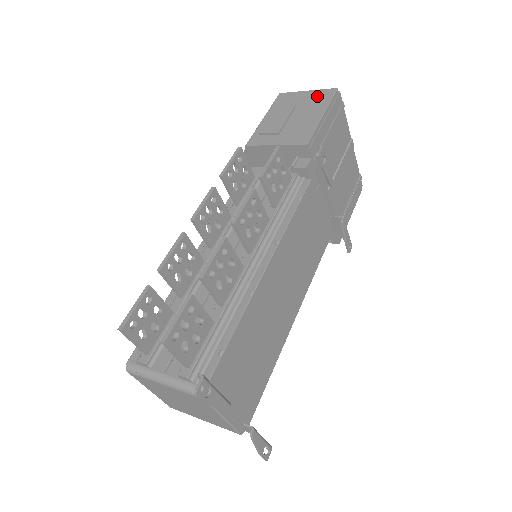
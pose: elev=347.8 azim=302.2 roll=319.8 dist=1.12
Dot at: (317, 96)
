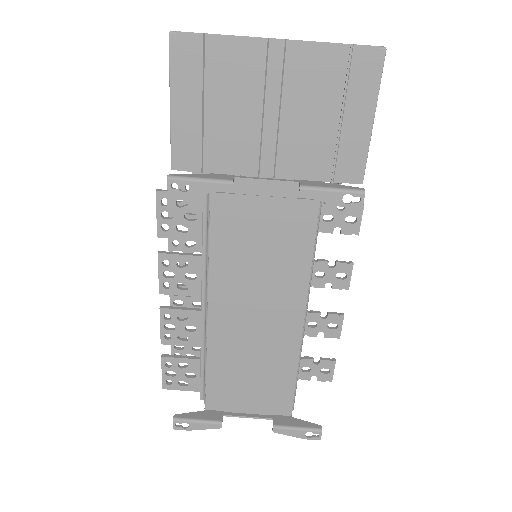
Dot at: occluded
